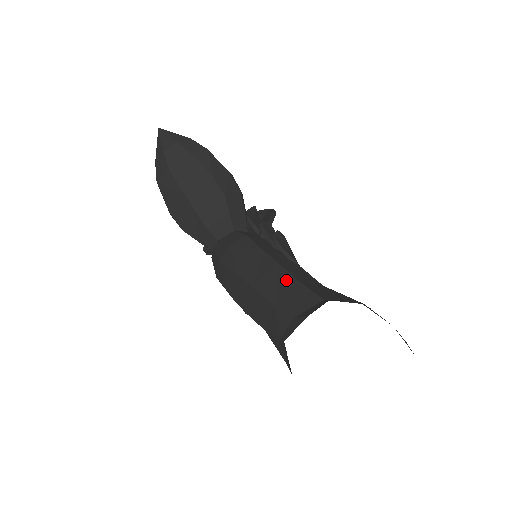
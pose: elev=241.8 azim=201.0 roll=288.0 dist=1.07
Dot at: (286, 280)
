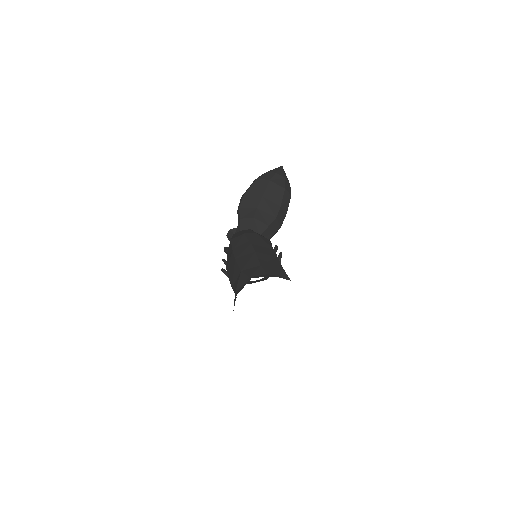
Dot at: (276, 263)
